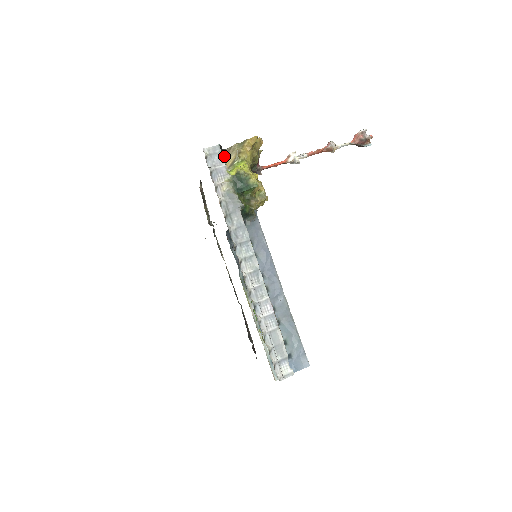
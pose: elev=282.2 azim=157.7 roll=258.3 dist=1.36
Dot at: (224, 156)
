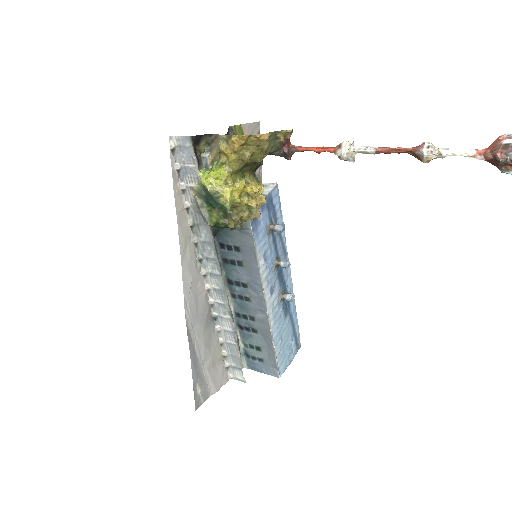
Dot at: (211, 142)
